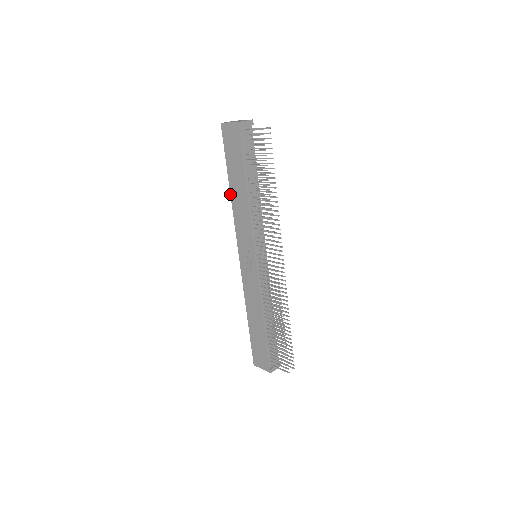
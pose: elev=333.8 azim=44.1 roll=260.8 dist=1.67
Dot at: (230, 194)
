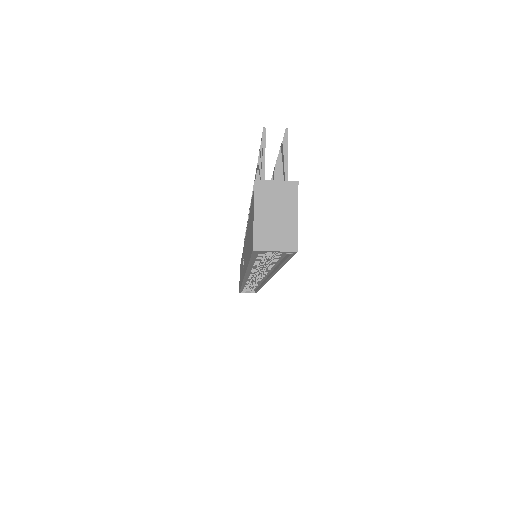
Dot at: occluded
